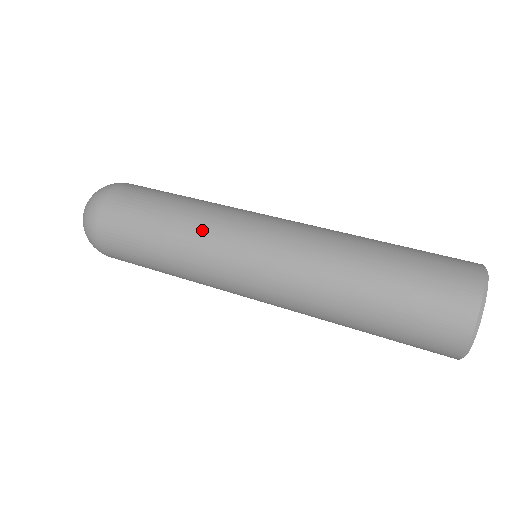
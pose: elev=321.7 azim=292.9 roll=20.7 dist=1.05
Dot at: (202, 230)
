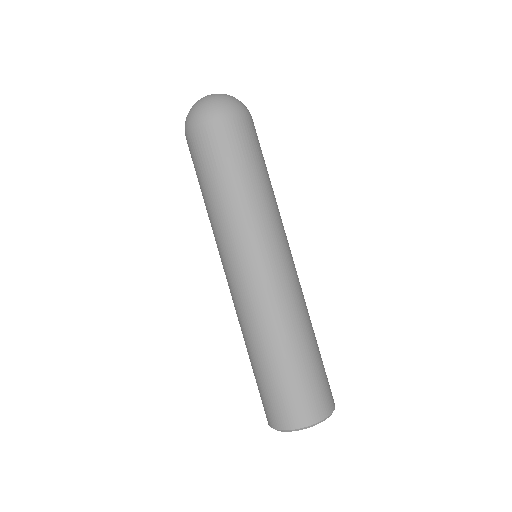
Dot at: (257, 214)
